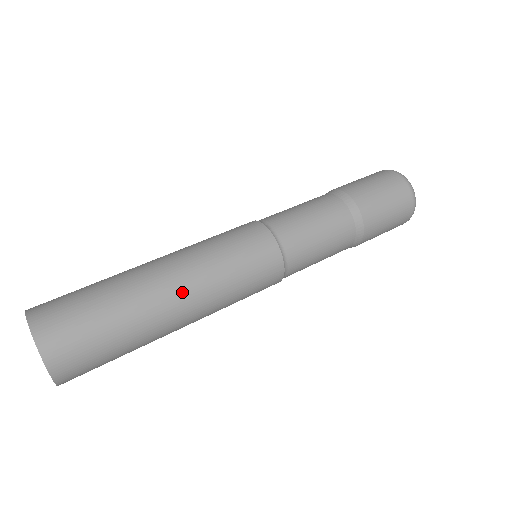
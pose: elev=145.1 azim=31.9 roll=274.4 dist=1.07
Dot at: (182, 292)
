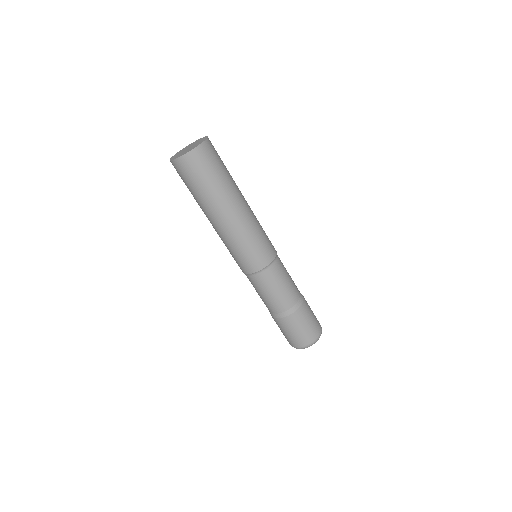
Dot at: (247, 203)
